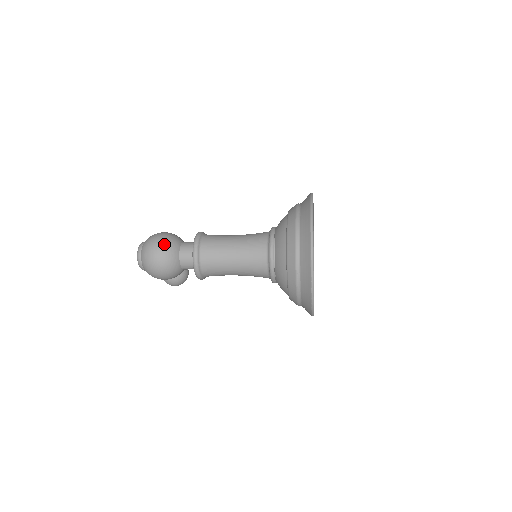
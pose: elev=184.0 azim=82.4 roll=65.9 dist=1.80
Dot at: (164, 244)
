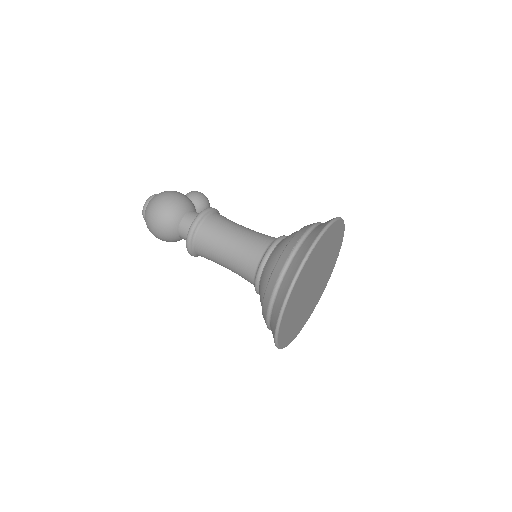
Dot at: (160, 226)
